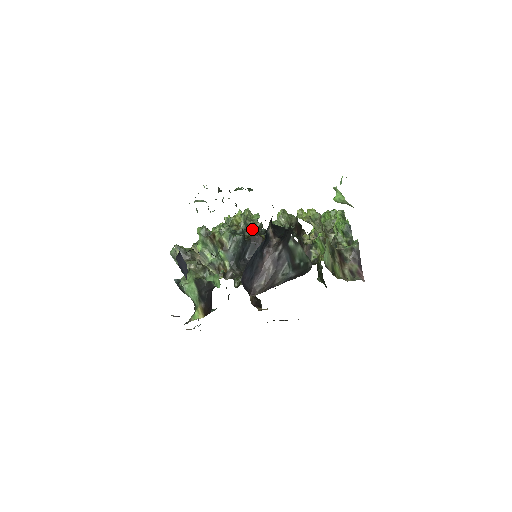
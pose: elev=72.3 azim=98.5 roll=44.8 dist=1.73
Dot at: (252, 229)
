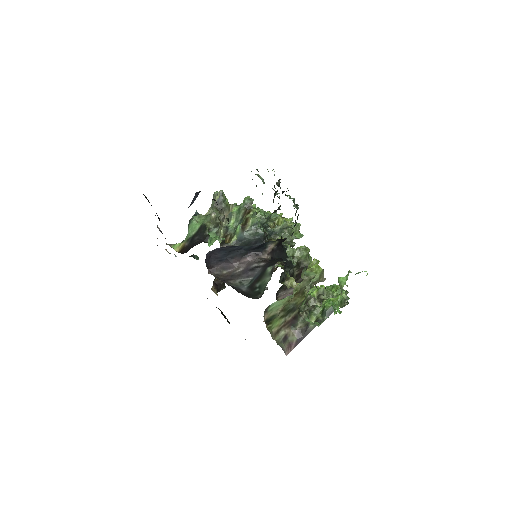
Dot at: (280, 238)
